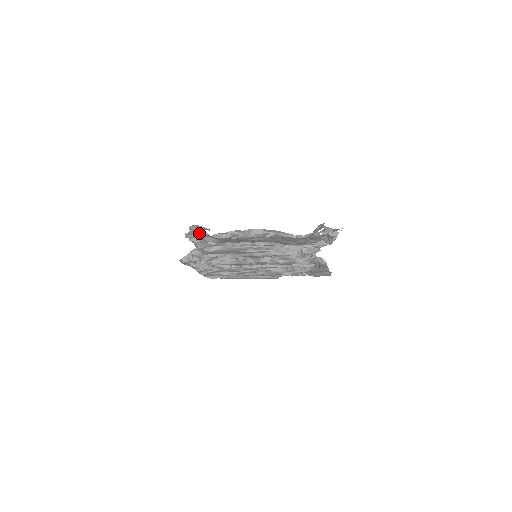
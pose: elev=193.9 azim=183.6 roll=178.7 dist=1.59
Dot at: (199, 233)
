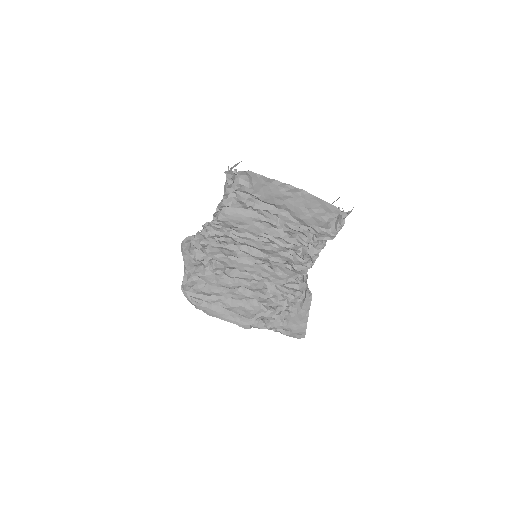
Dot at: occluded
